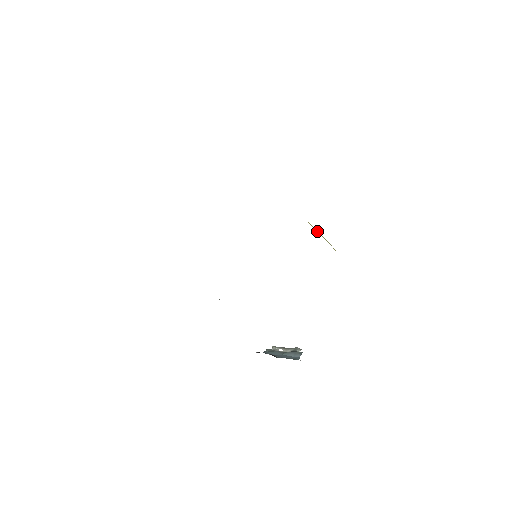
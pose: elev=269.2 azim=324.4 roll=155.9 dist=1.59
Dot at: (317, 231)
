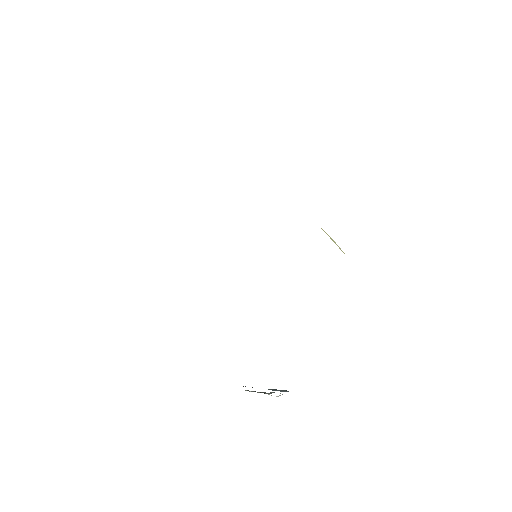
Dot at: (327, 234)
